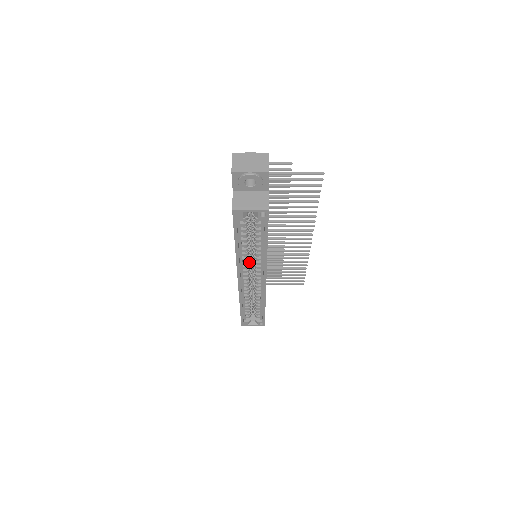
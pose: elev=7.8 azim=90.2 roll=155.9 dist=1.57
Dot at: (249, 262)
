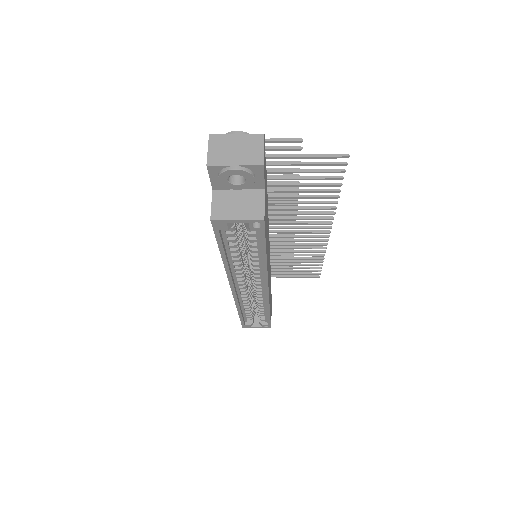
Dot at: (245, 270)
